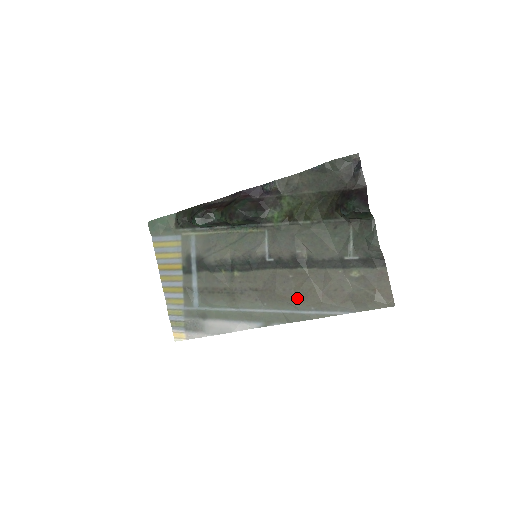
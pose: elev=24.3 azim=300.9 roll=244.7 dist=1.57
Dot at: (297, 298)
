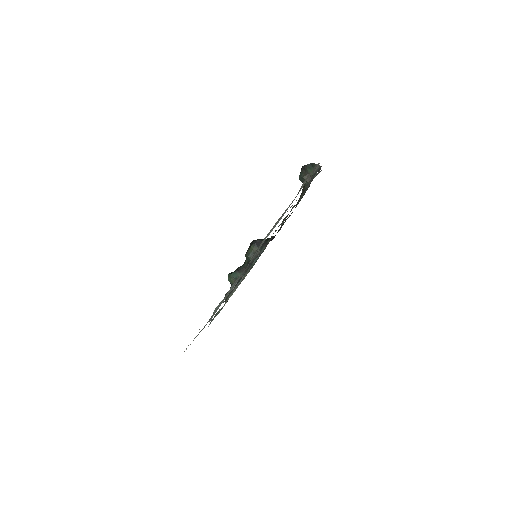
Dot at: occluded
